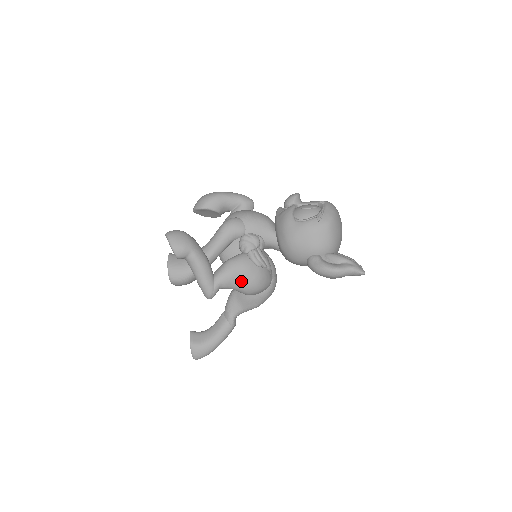
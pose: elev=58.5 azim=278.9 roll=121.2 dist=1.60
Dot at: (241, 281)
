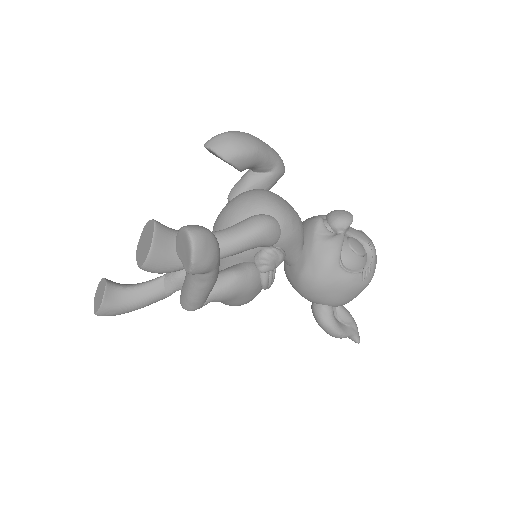
Dot at: (235, 301)
